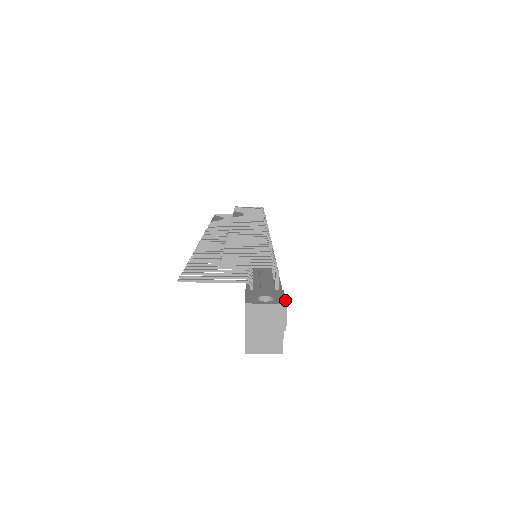
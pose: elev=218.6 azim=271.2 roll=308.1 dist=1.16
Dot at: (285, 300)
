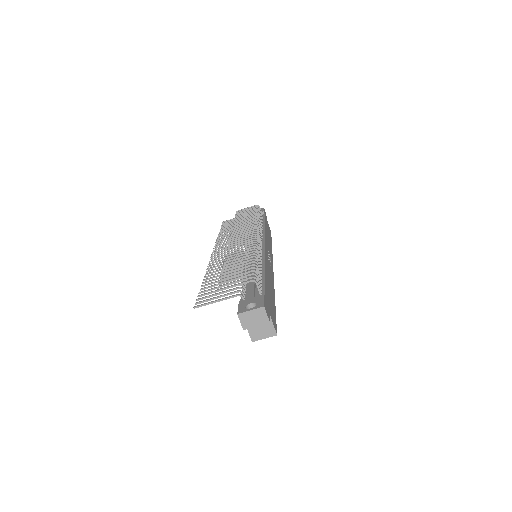
Dot at: (263, 303)
